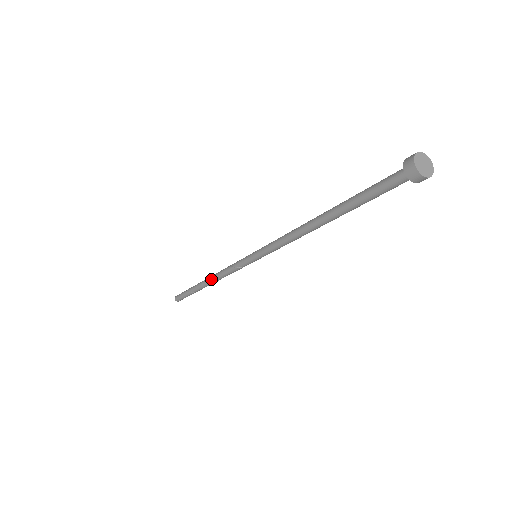
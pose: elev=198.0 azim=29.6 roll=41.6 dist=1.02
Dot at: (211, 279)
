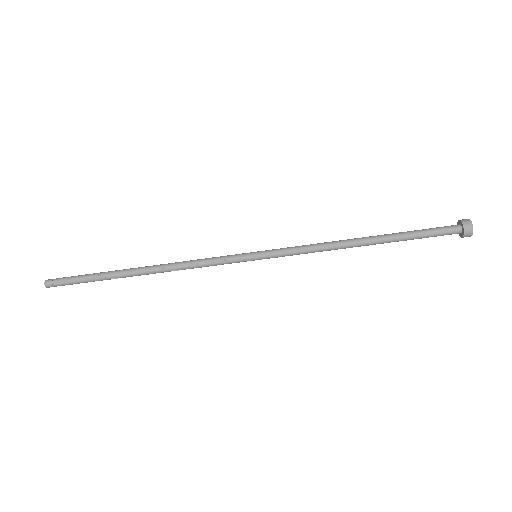
Dot at: (160, 265)
